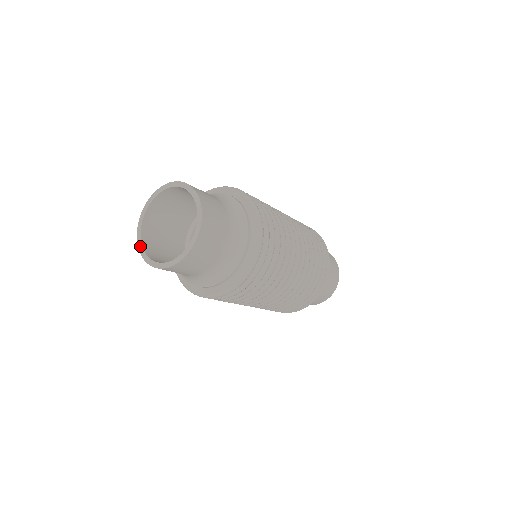
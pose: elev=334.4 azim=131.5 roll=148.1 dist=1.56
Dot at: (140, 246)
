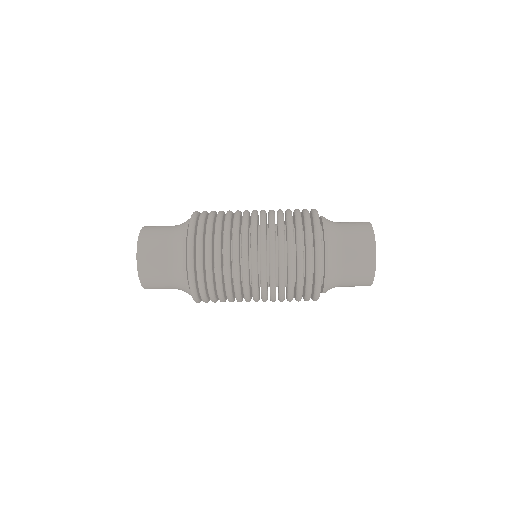
Dot at: occluded
